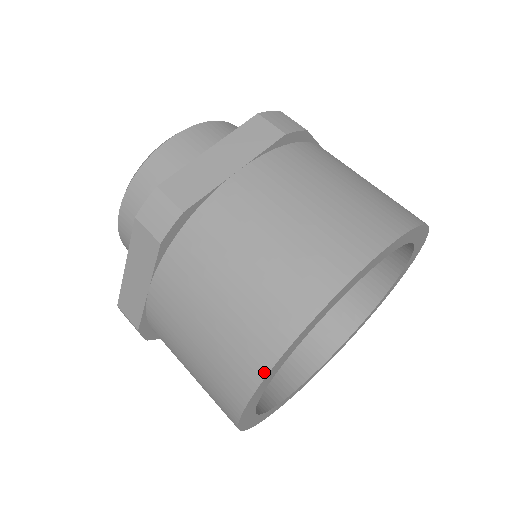
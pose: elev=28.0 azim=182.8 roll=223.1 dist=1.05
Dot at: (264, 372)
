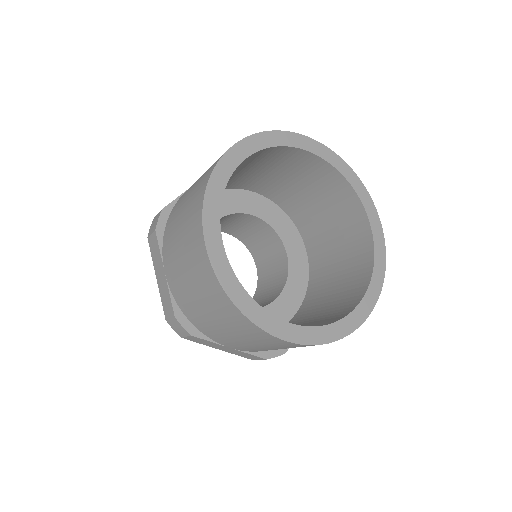
Dot at: (201, 216)
